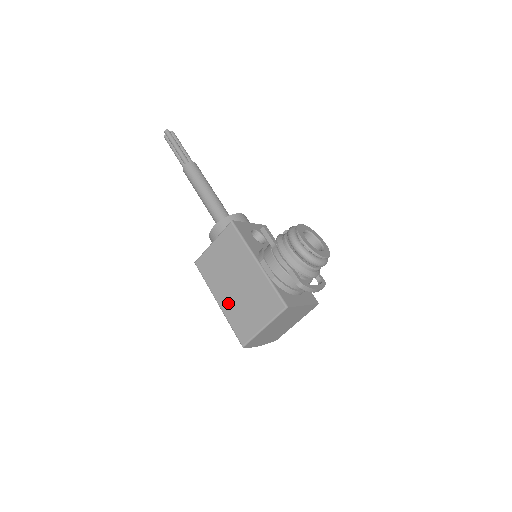
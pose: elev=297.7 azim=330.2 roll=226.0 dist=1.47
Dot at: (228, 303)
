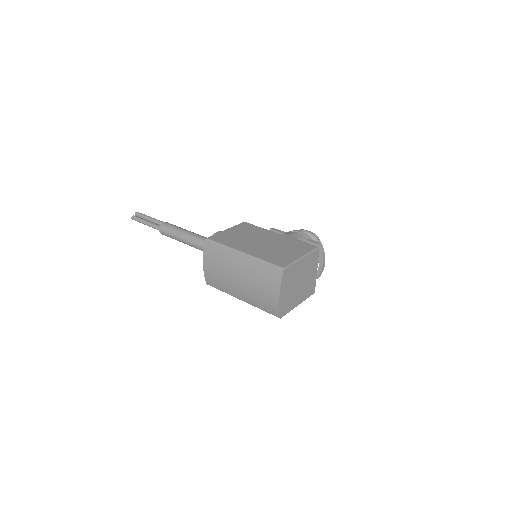
Dot at: (256, 251)
